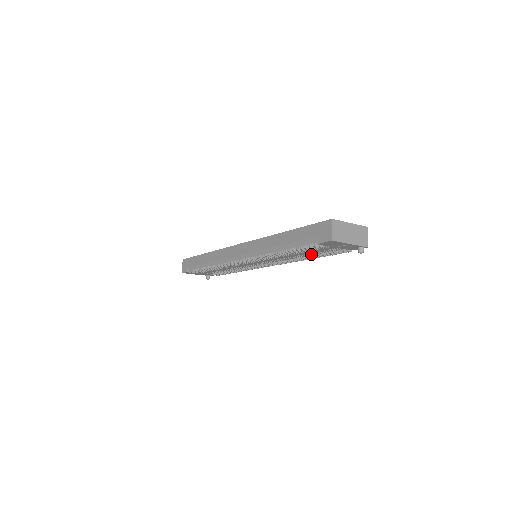
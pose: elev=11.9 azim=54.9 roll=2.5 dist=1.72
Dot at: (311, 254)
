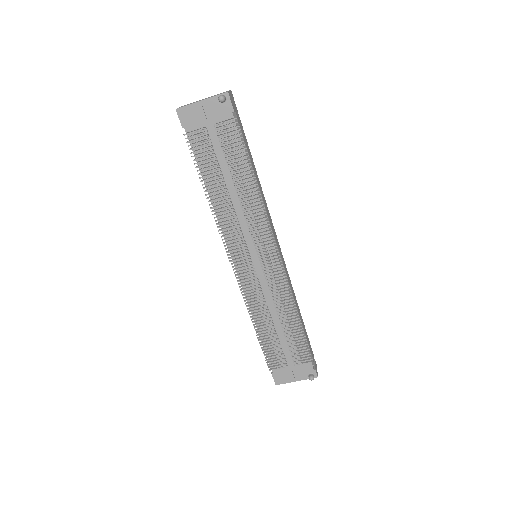
Dot at: (236, 171)
